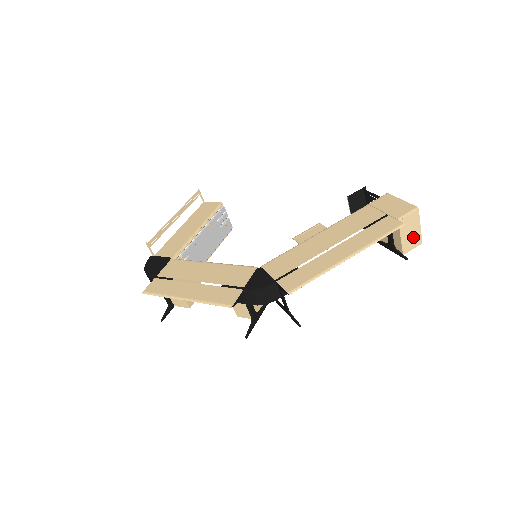
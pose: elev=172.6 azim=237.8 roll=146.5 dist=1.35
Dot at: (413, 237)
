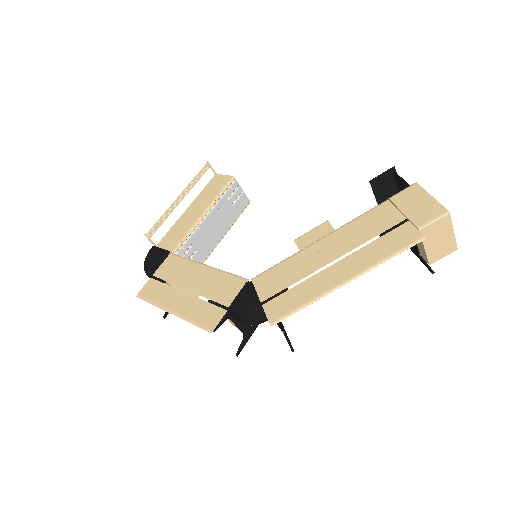
Dot at: (443, 244)
